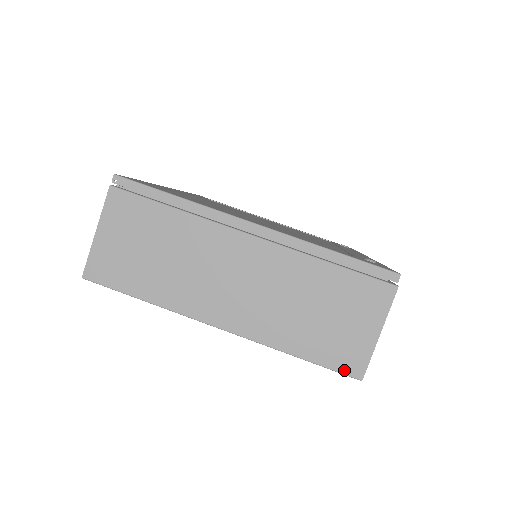
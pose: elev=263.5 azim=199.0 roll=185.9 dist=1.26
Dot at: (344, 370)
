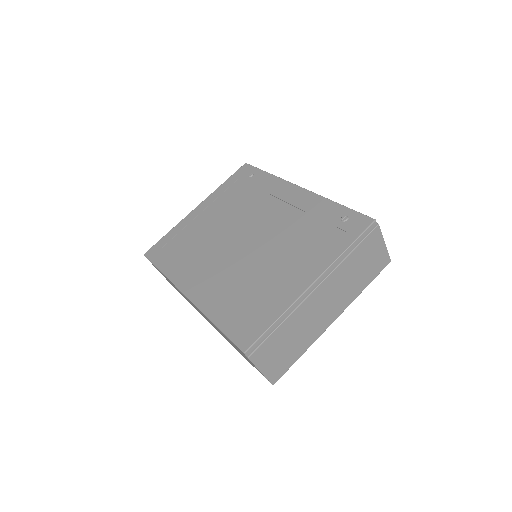
Dot at: (383, 268)
